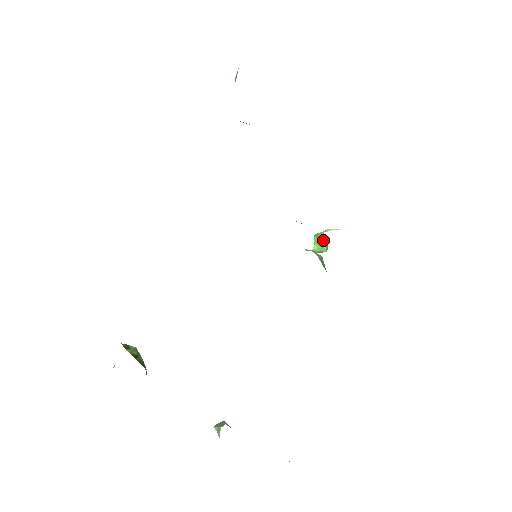
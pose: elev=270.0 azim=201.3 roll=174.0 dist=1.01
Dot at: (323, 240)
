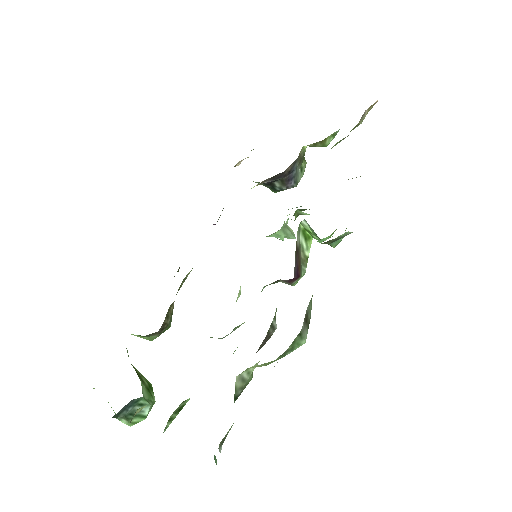
Dot at: occluded
